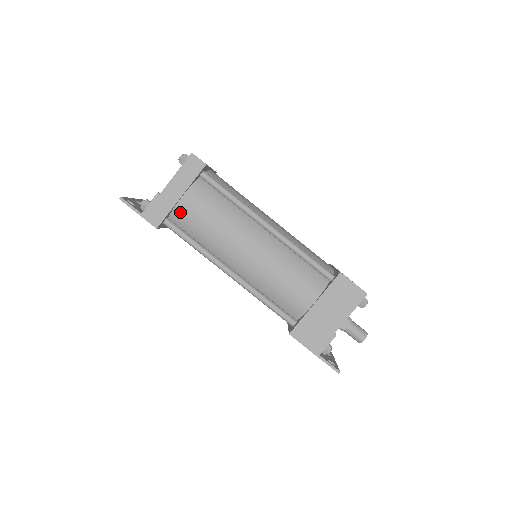
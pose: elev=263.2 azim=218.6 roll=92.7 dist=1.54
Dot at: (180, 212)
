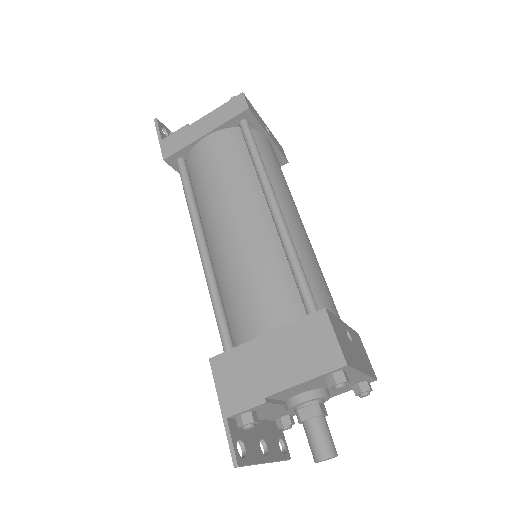
Dot at: (196, 153)
